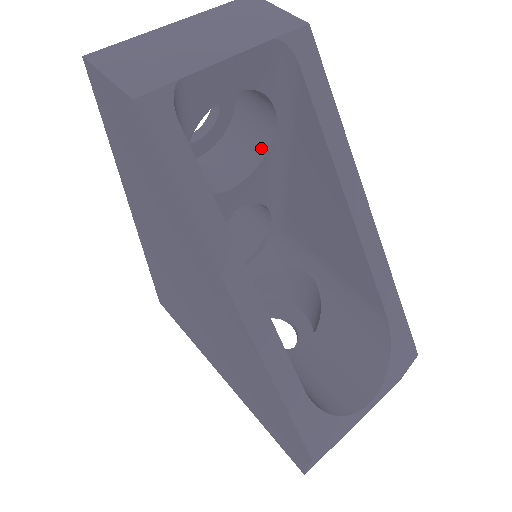
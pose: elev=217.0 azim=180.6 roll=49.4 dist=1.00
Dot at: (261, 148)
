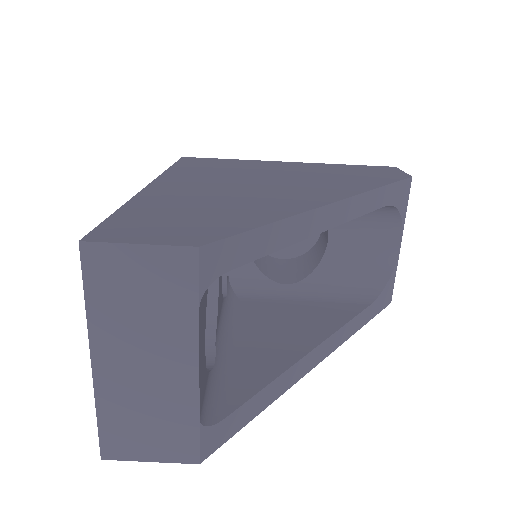
Dot at: occluded
